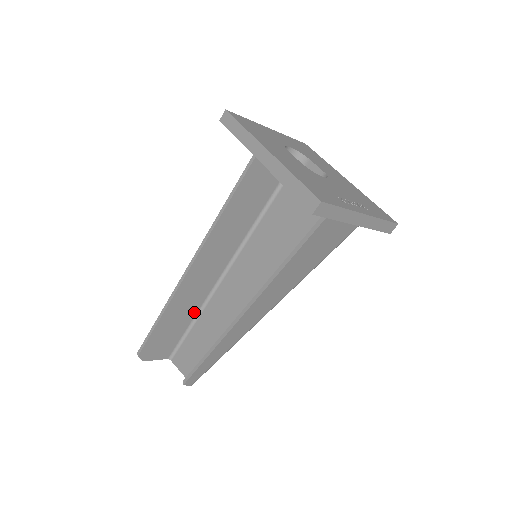
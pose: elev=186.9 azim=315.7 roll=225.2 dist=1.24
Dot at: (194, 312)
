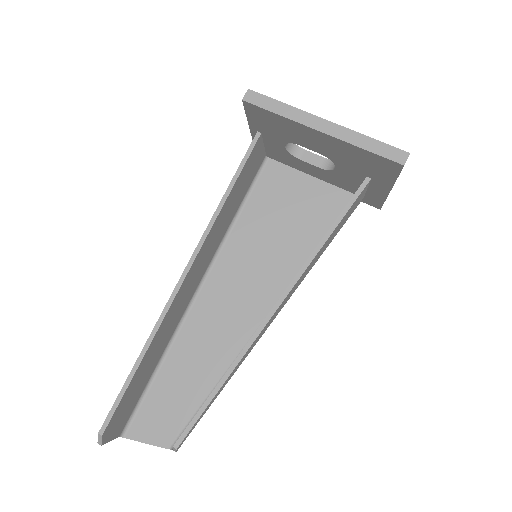
Dot at: (160, 354)
